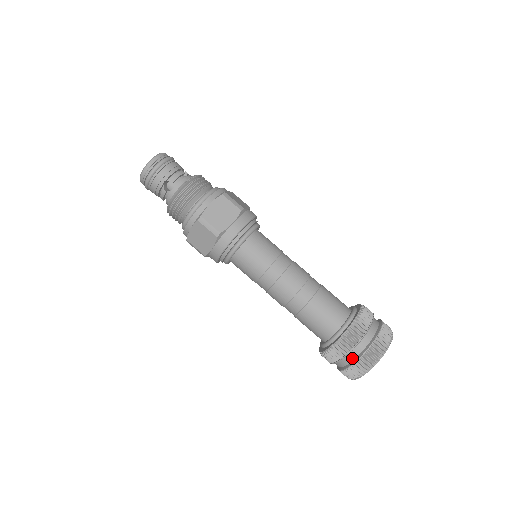
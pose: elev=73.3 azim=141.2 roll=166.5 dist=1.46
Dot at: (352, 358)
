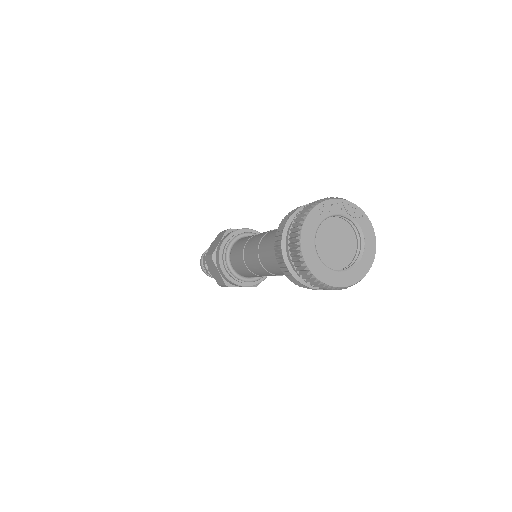
Dot at: (290, 254)
